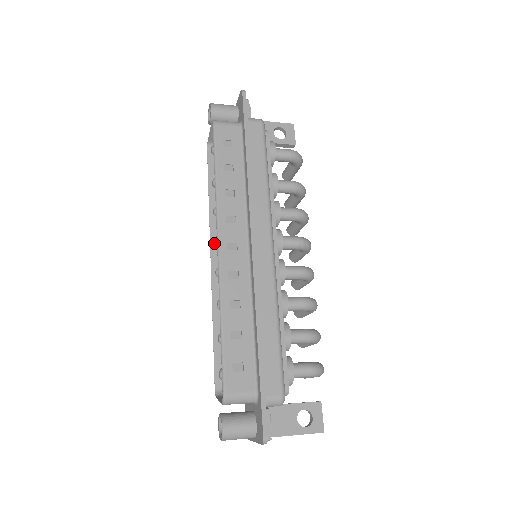
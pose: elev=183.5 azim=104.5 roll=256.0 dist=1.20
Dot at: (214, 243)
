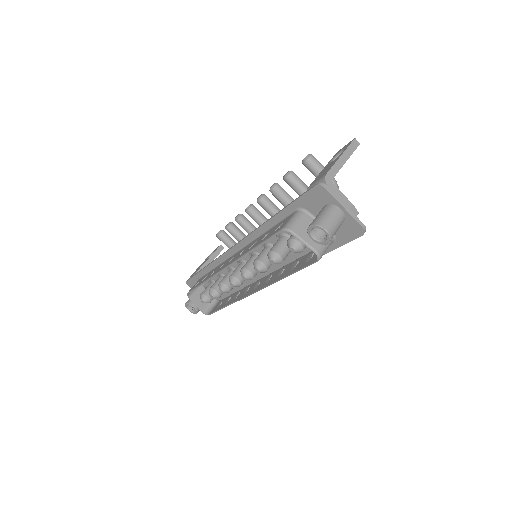
Dot at: (242, 277)
